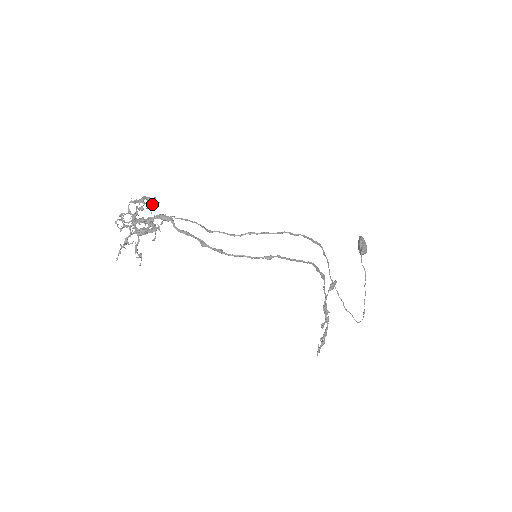
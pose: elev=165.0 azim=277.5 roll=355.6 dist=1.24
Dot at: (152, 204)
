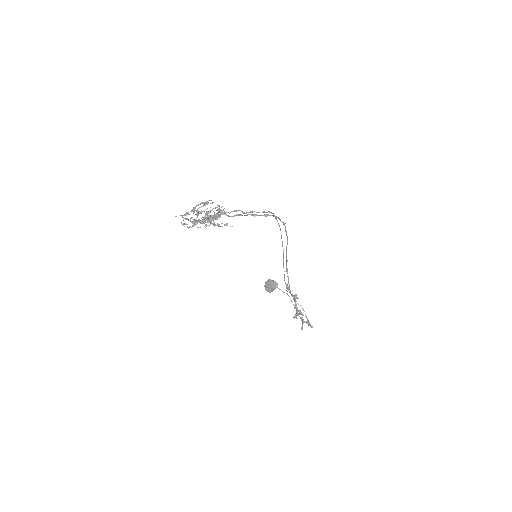
Dot at: occluded
